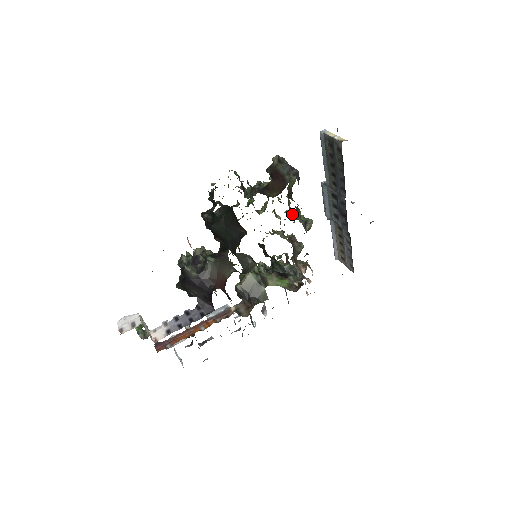
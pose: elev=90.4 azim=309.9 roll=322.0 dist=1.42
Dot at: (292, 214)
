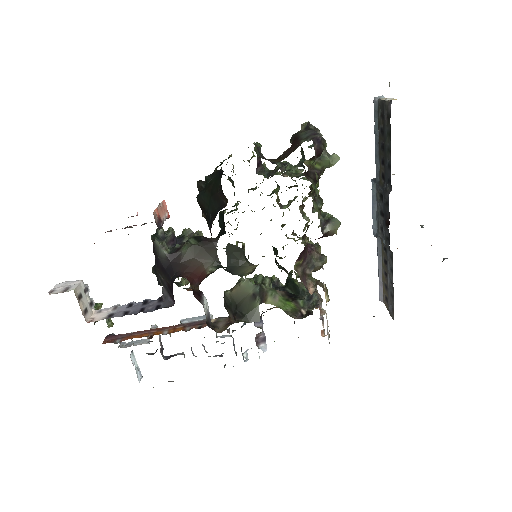
Dot at: occluded
